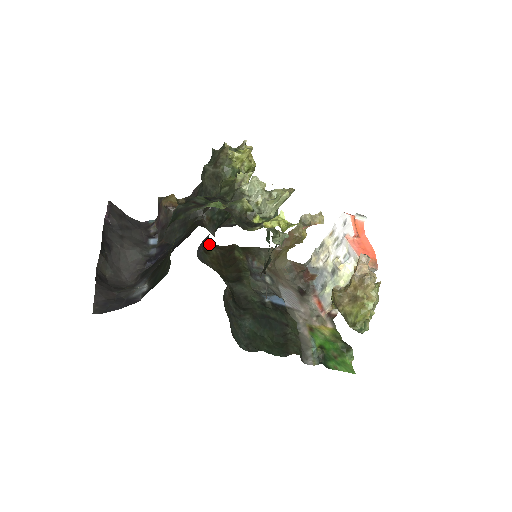
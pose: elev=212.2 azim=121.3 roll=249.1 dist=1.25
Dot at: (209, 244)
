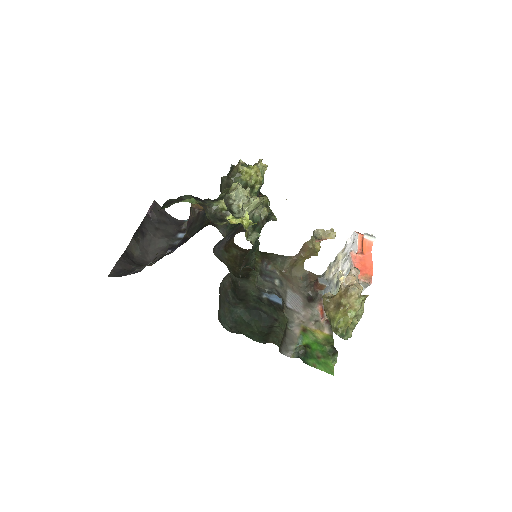
Dot at: (233, 245)
